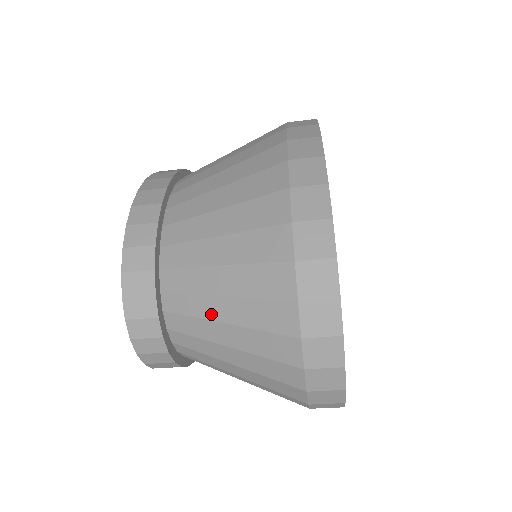
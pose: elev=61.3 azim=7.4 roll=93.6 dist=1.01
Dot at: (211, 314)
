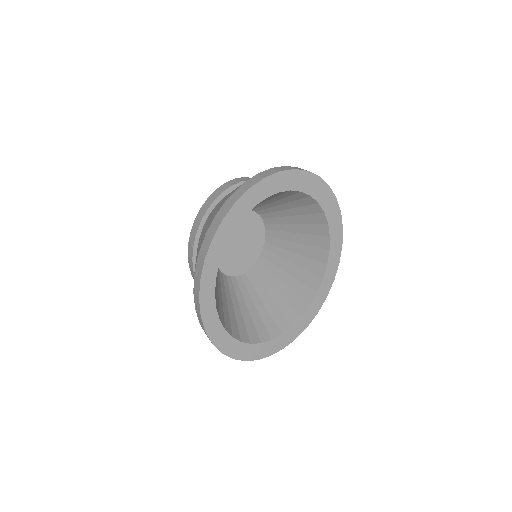
Dot at: occluded
